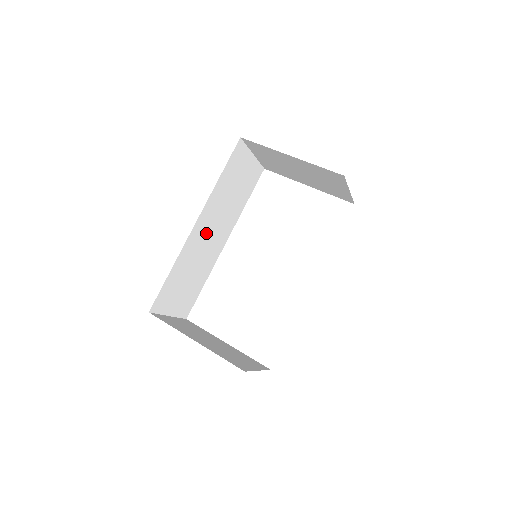
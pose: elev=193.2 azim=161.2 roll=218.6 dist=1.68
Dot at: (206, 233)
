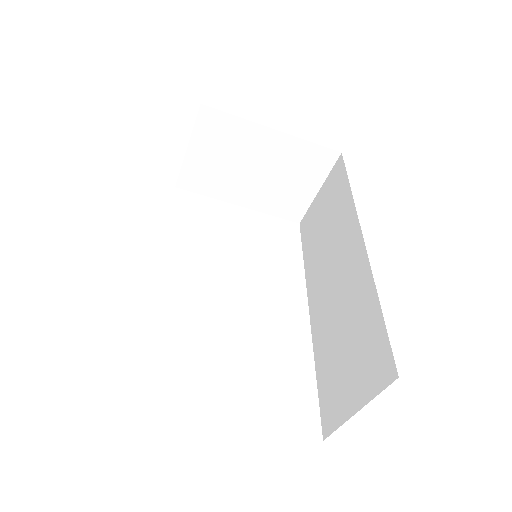
Dot at: occluded
